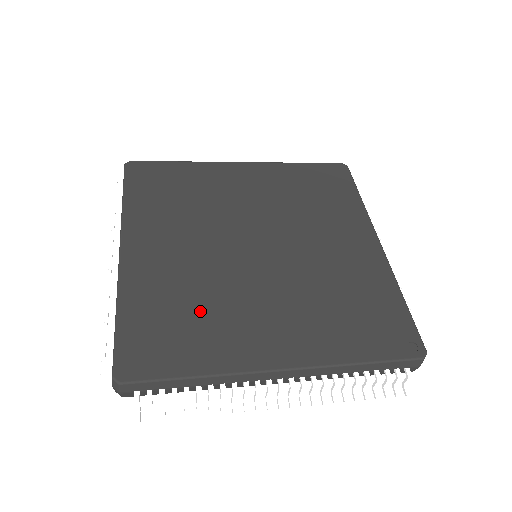
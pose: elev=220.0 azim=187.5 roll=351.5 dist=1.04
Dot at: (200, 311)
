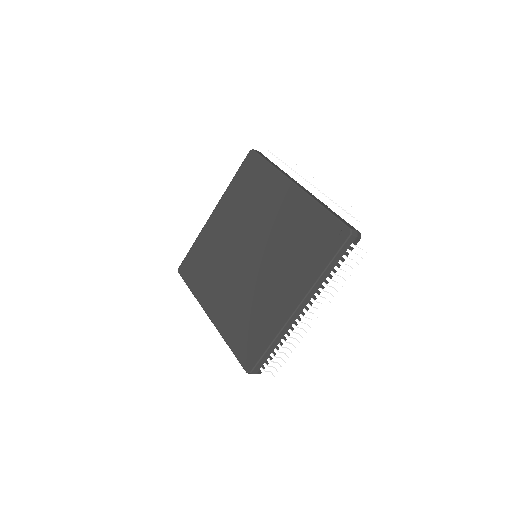
Dot at: (252, 313)
